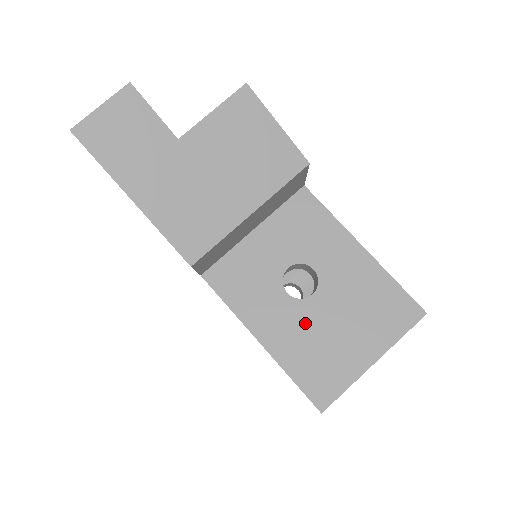
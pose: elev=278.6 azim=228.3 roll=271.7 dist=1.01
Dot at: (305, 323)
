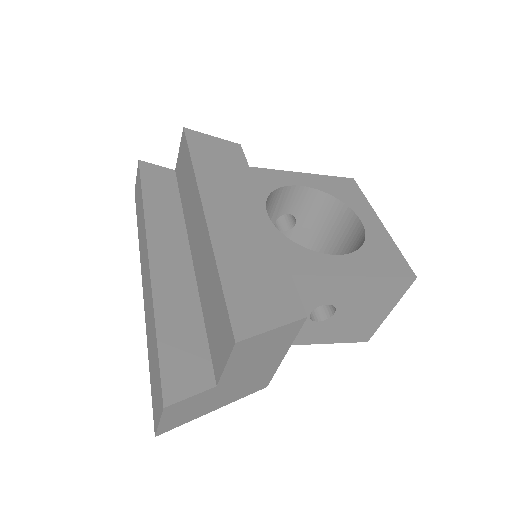
Dot at: (338, 324)
